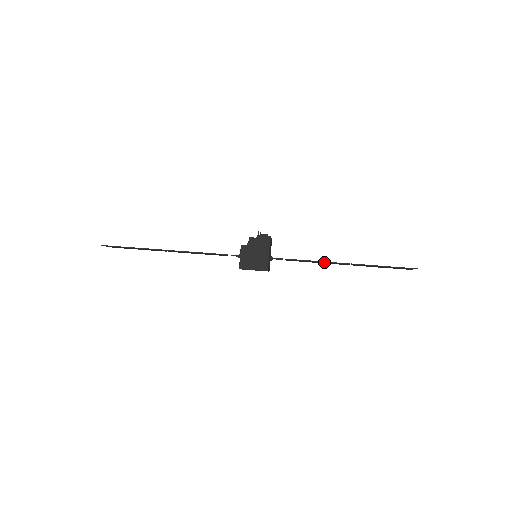
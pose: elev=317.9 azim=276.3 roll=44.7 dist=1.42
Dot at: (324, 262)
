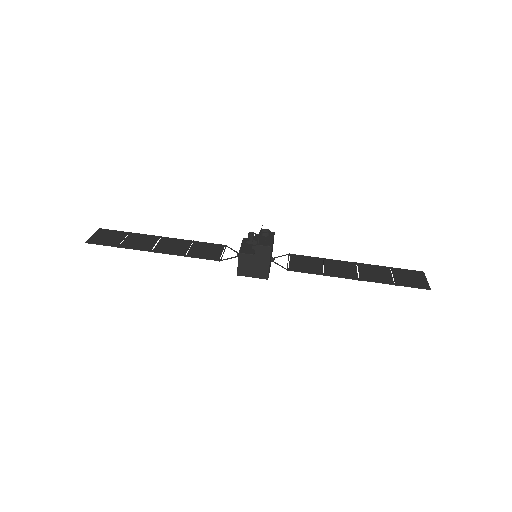
Dot at: (330, 273)
